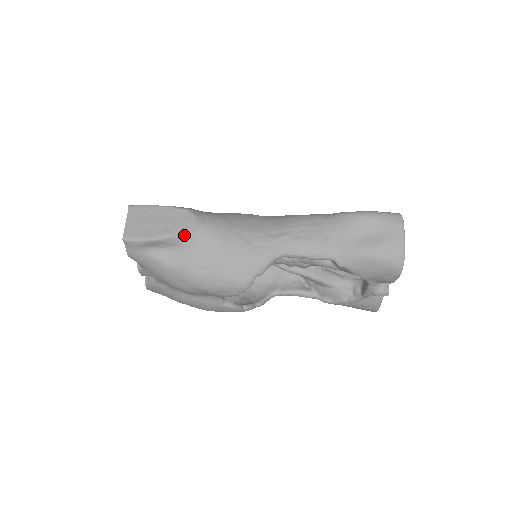
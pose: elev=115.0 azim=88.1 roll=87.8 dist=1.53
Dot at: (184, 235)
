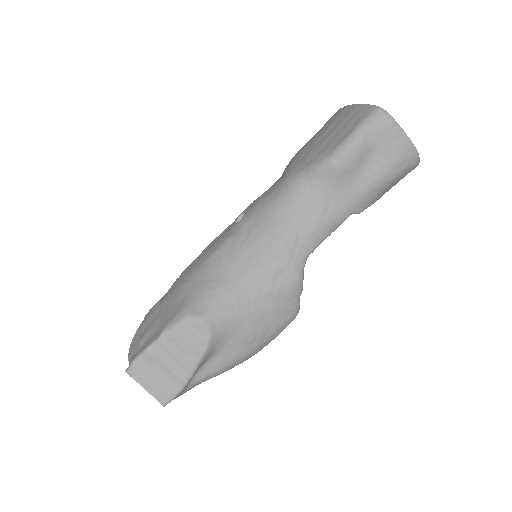
Dot at: (211, 345)
